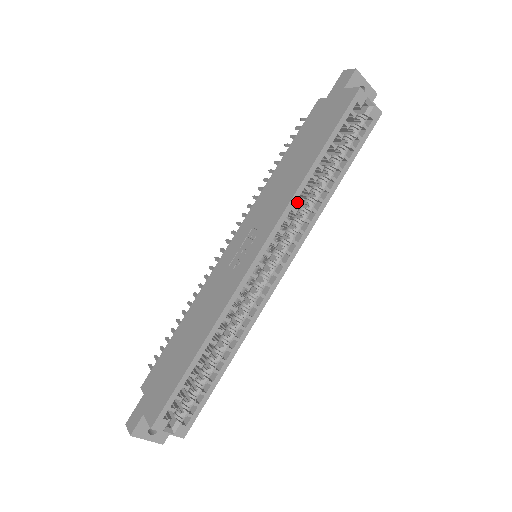
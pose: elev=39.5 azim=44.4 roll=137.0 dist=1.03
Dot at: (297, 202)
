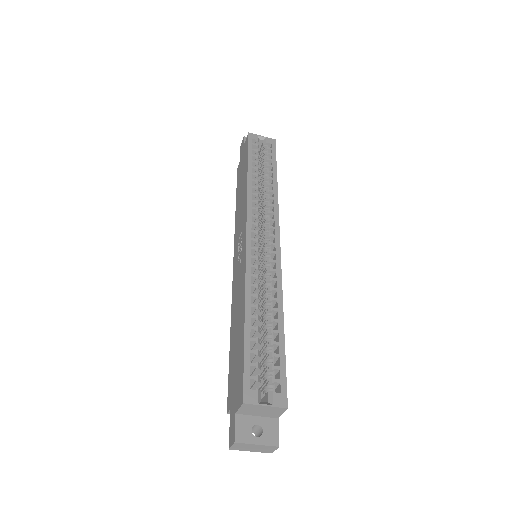
Dot at: occluded
